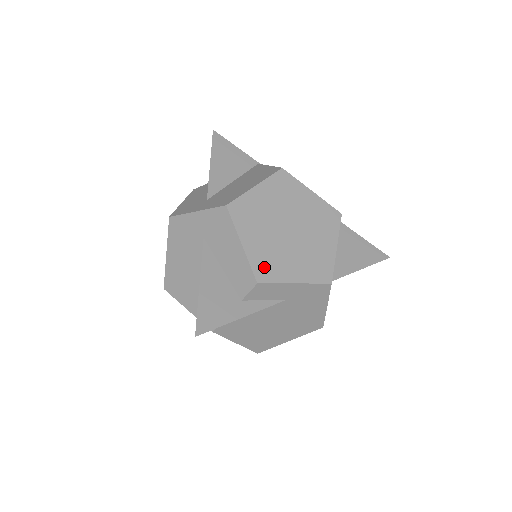
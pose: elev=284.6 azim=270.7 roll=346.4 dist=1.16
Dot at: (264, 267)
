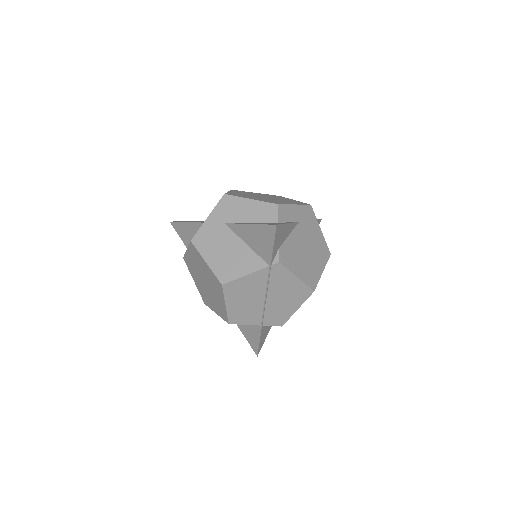
Dot at: (273, 202)
